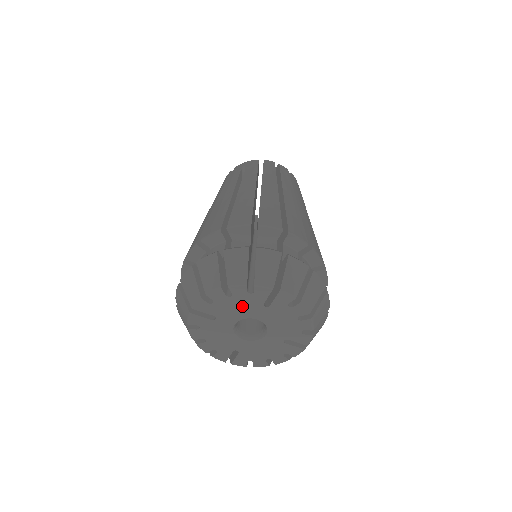
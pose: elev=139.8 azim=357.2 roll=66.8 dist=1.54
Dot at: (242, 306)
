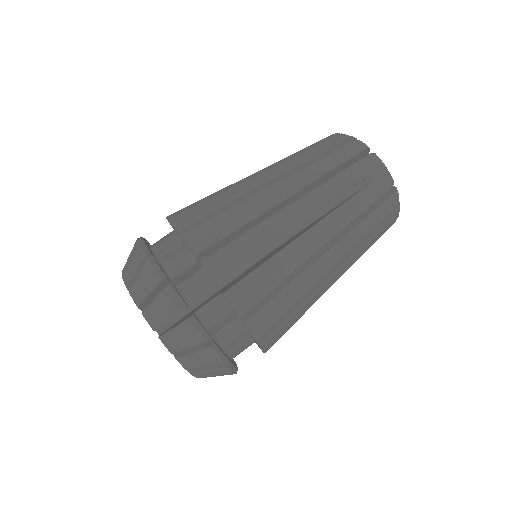
Dot at: occluded
